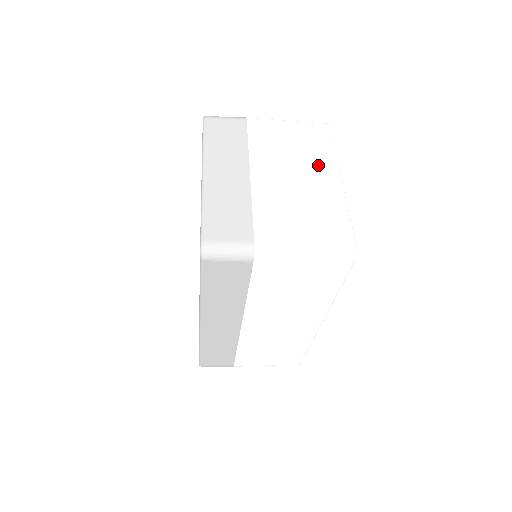
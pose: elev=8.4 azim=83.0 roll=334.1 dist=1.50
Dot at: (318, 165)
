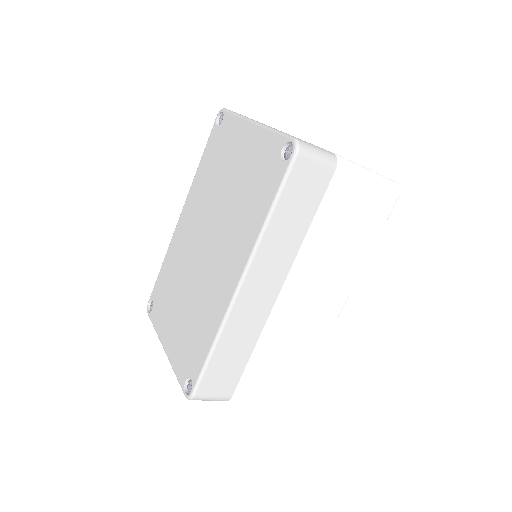
Dot at: occluded
